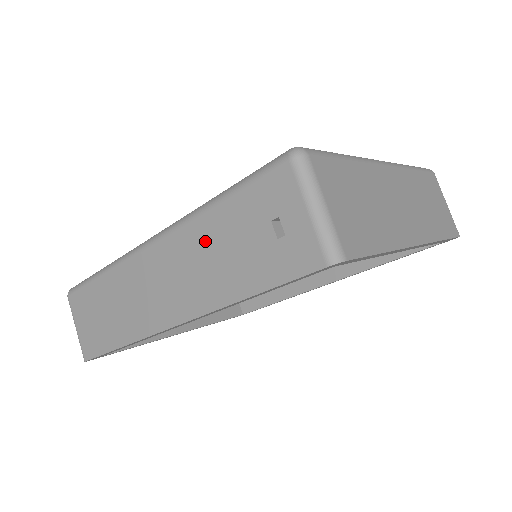
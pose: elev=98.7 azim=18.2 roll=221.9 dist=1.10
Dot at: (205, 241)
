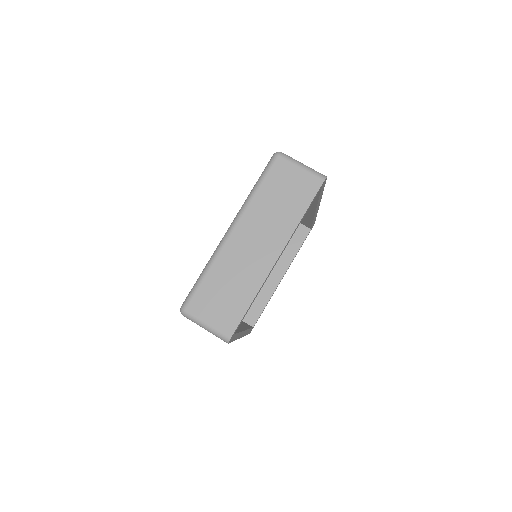
Dot at: occluded
